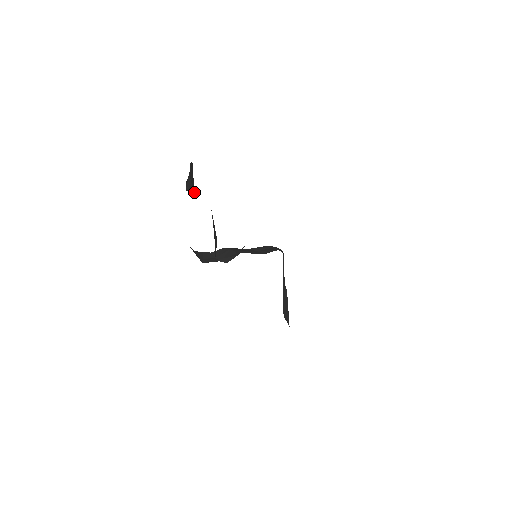
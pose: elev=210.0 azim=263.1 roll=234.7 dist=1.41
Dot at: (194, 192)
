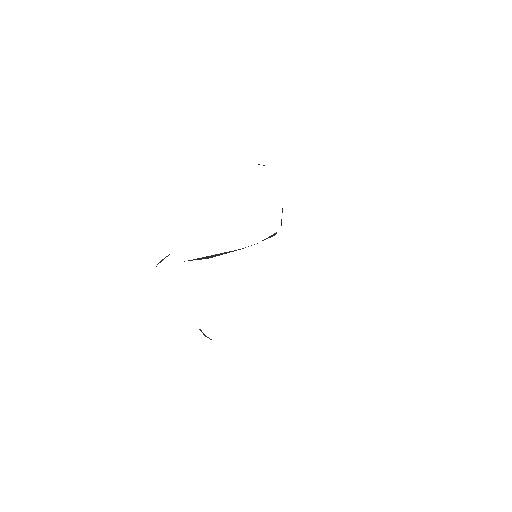
Dot at: occluded
